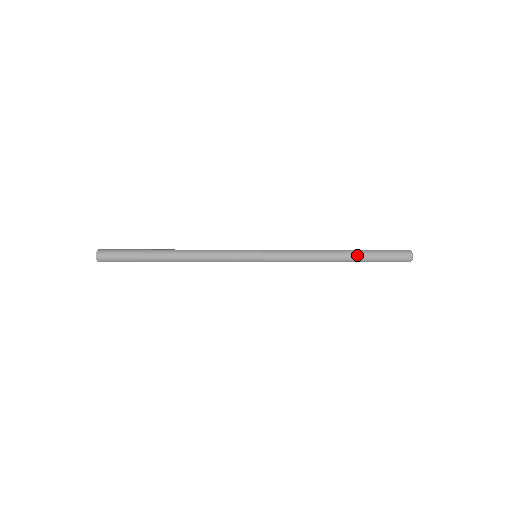
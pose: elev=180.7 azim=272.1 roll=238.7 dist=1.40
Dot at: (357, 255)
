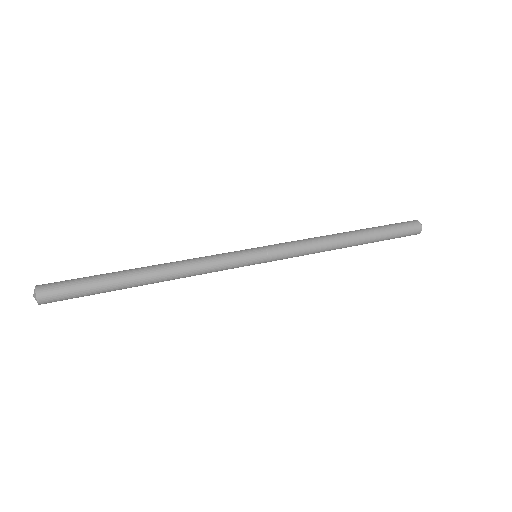
Dot at: (369, 236)
